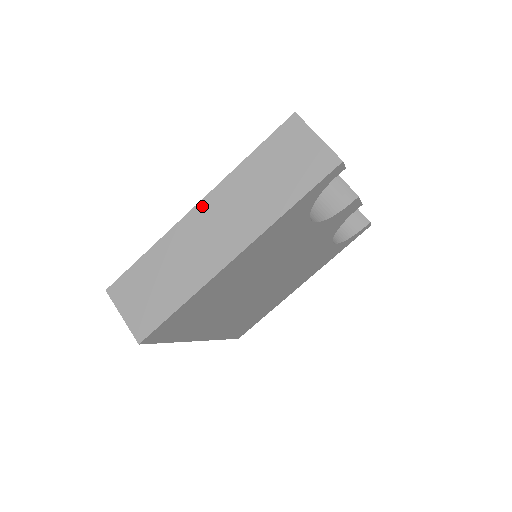
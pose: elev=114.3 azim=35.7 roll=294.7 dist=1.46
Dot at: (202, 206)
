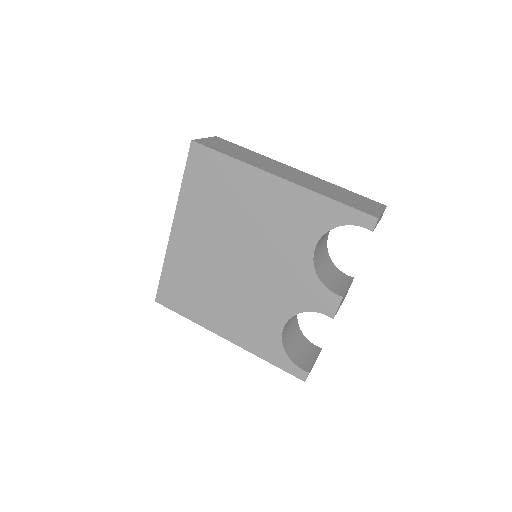
Dot at: (299, 171)
